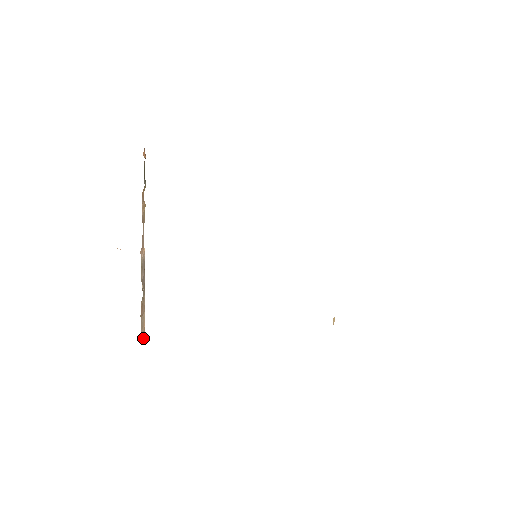
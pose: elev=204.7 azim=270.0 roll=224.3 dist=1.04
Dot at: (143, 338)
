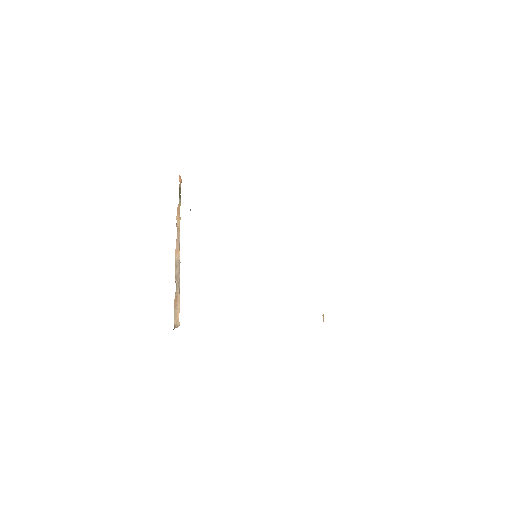
Dot at: (176, 326)
